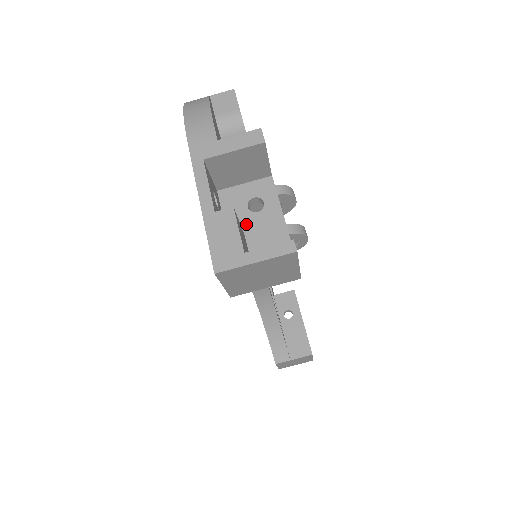
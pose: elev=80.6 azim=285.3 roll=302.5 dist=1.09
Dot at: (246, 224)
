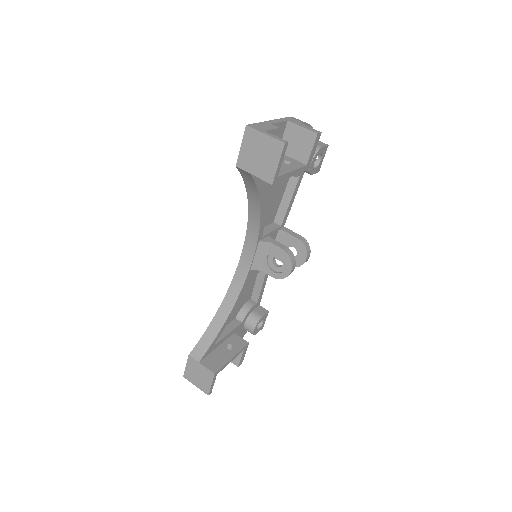
Dot at: occluded
